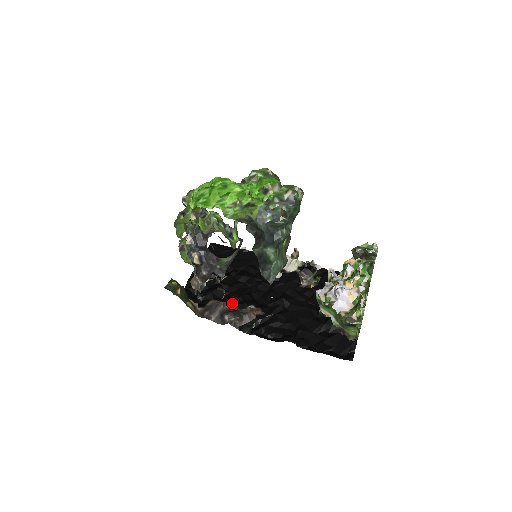
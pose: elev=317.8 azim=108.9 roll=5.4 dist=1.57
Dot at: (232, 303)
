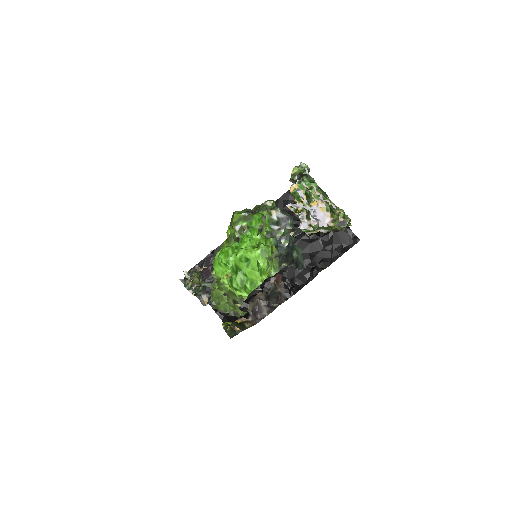
Dot at: (259, 292)
